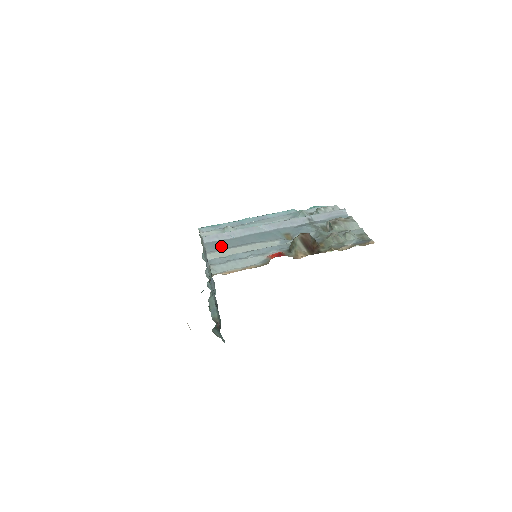
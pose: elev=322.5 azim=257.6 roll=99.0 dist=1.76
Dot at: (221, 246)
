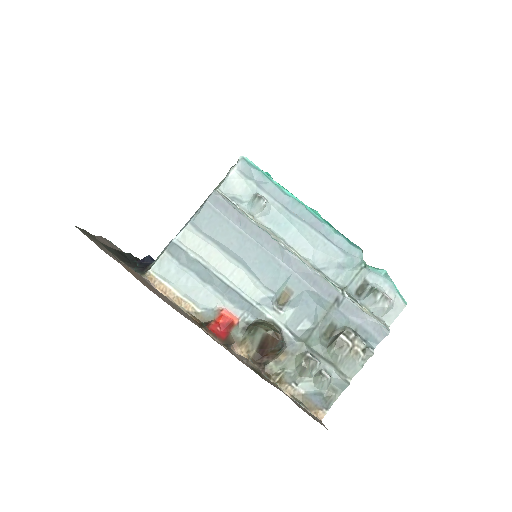
Dot at: (213, 229)
